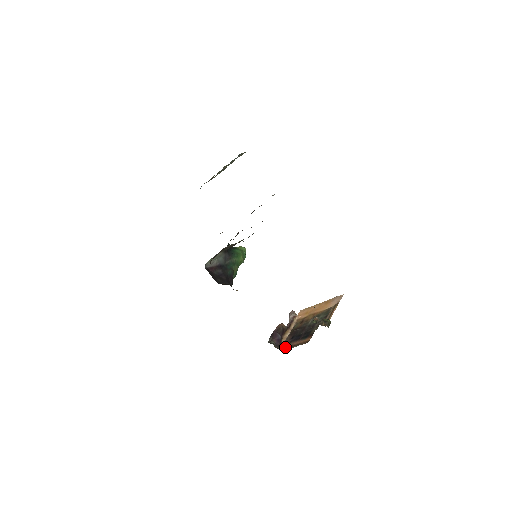
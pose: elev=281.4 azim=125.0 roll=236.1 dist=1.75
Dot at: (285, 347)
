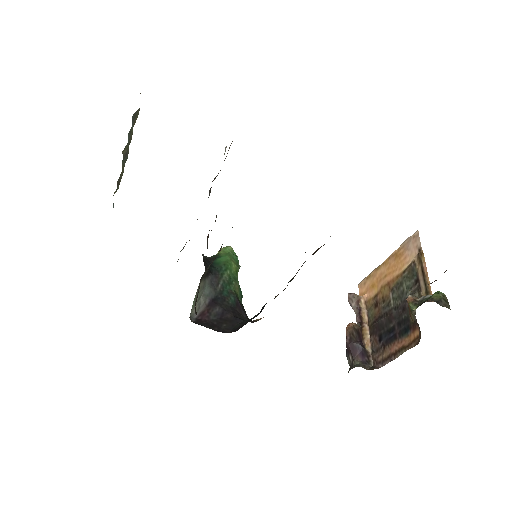
Dot at: (380, 360)
